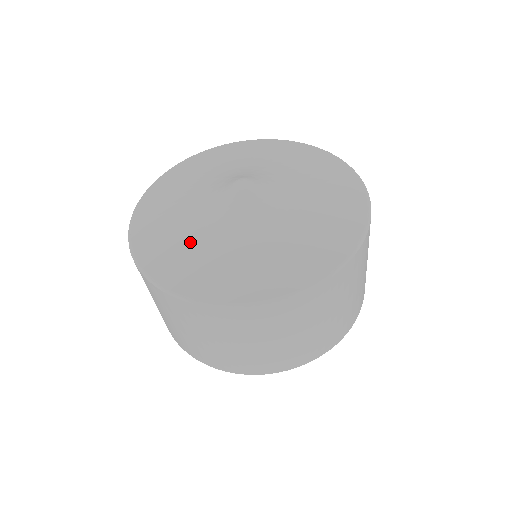
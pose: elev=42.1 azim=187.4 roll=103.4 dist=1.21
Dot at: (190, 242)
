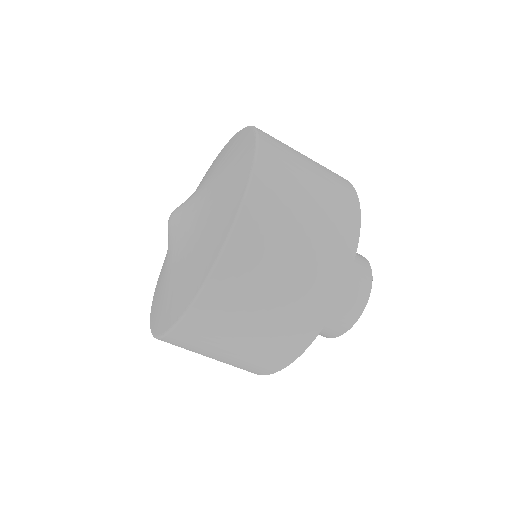
Dot at: (166, 288)
